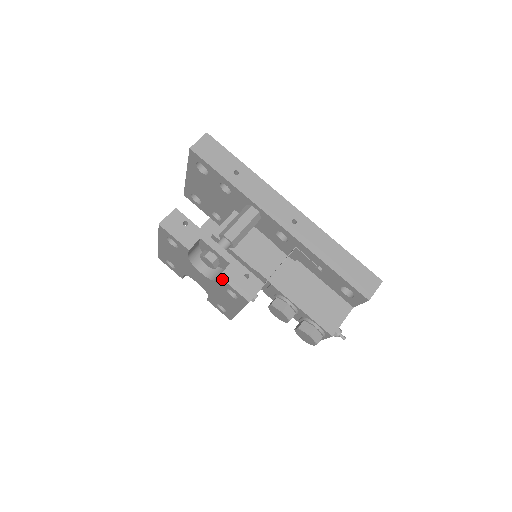
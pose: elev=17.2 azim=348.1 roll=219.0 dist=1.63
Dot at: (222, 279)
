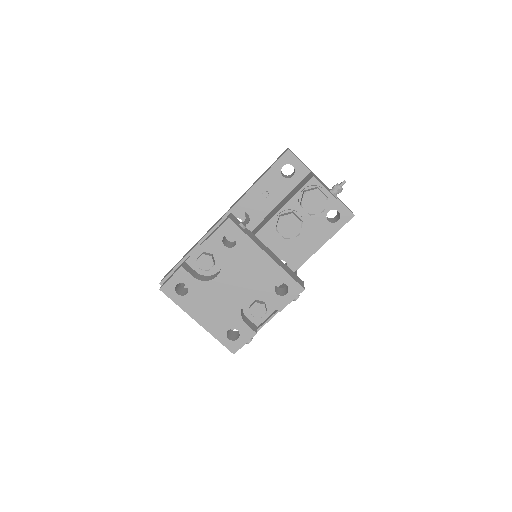
Dot at: (207, 240)
